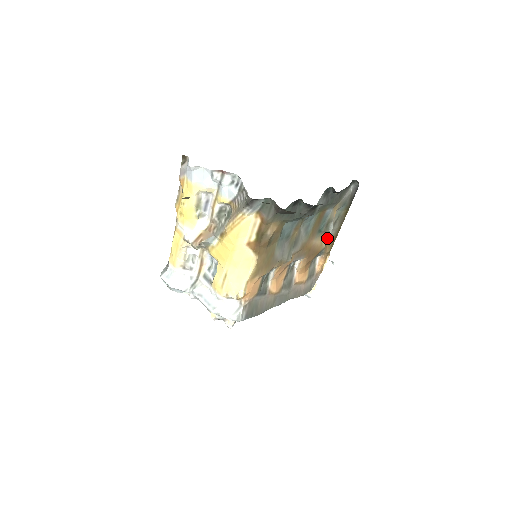
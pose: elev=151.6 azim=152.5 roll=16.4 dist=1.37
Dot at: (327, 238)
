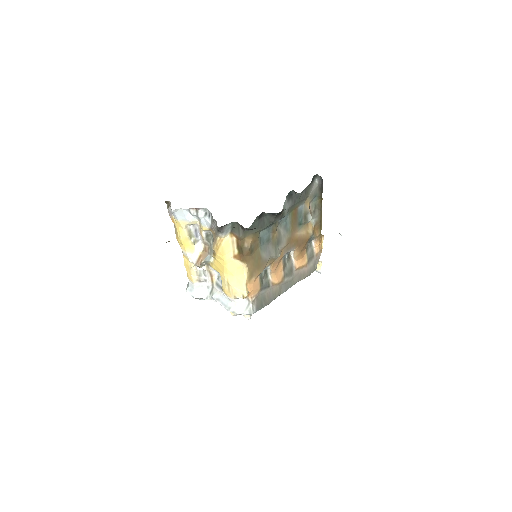
Dot at: (312, 225)
